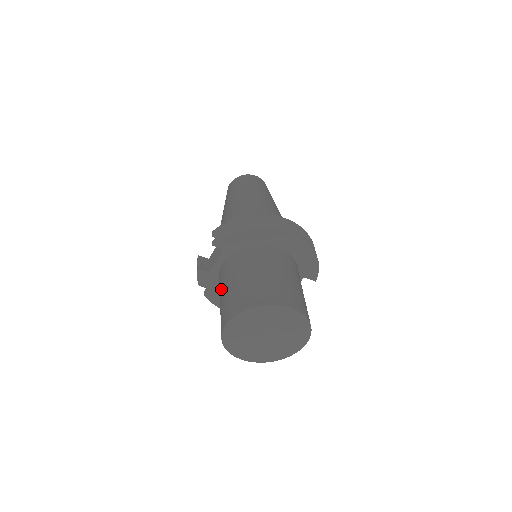
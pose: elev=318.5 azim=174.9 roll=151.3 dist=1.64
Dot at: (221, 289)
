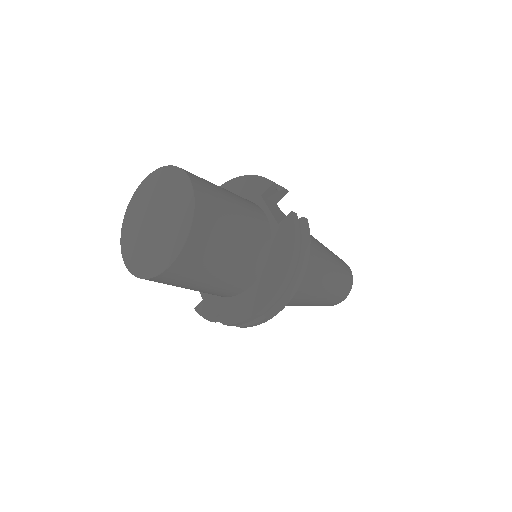
Dot at: occluded
